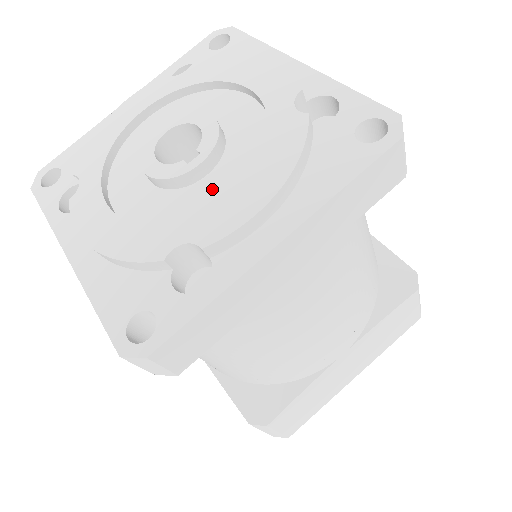
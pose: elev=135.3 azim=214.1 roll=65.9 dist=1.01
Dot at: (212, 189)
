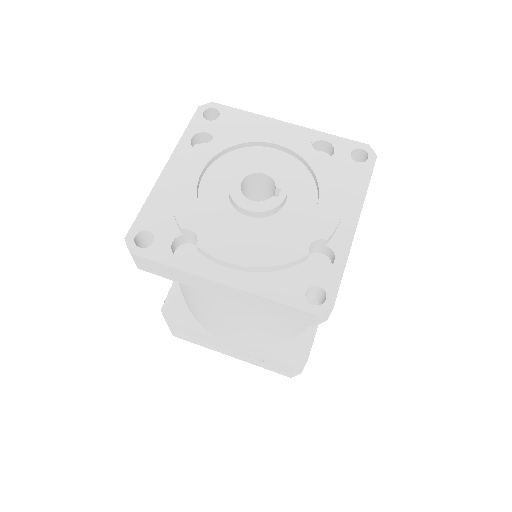
Dot at: (297, 208)
